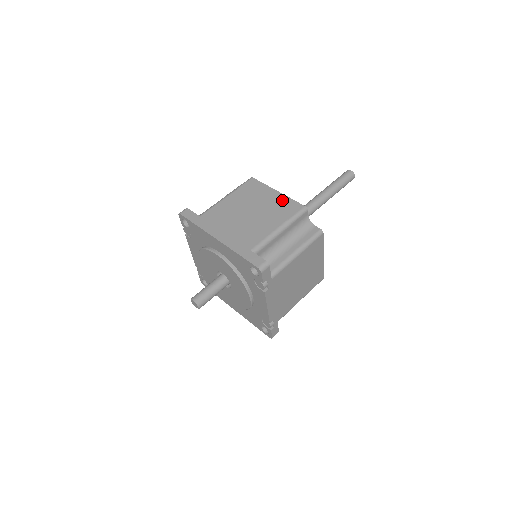
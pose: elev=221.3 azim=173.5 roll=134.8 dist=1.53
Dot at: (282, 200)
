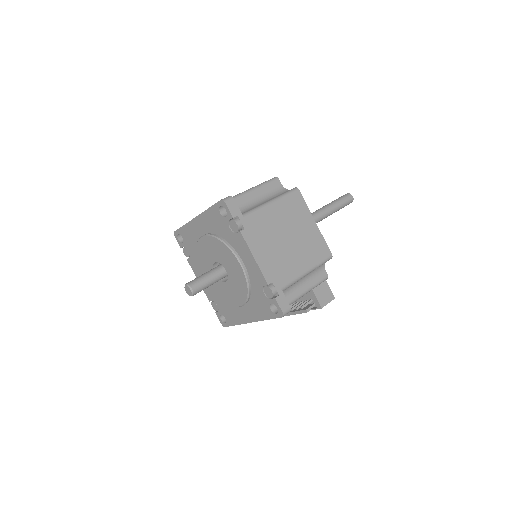
Dot at: occluded
